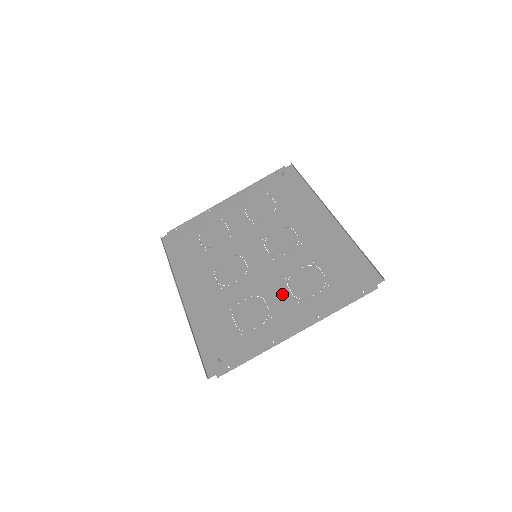
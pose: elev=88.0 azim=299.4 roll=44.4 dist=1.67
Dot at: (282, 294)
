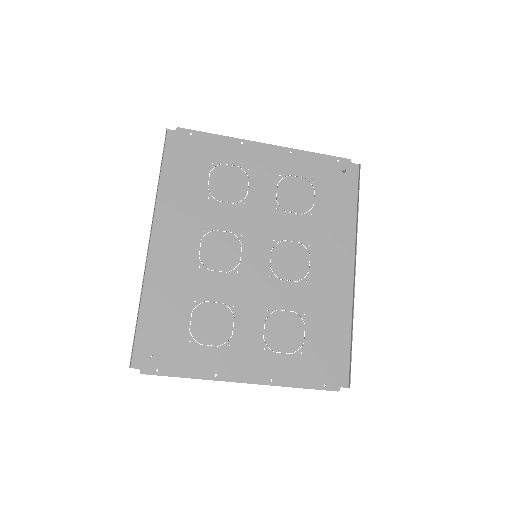
Dot at: (255, 327)
